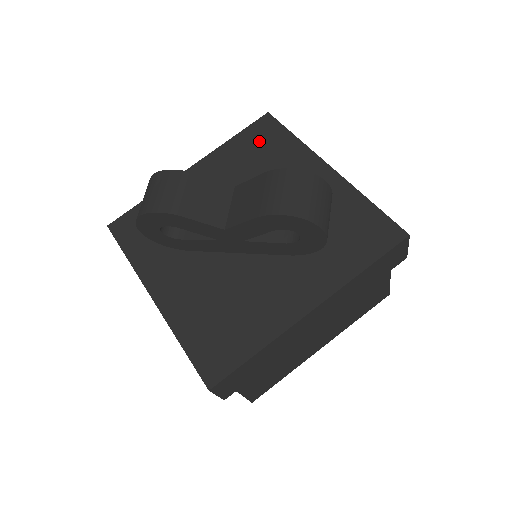
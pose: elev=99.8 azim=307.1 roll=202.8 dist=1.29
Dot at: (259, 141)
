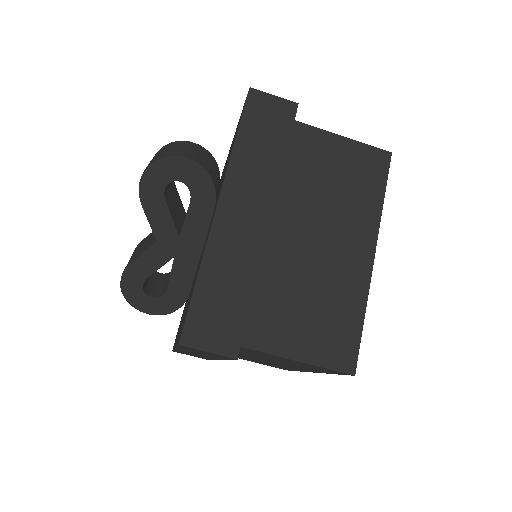
Dot at: occluded
